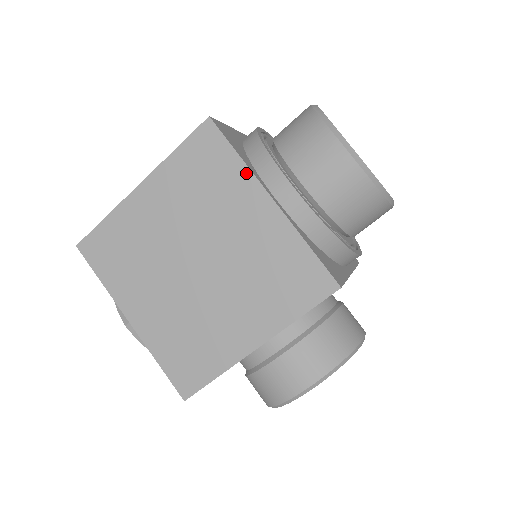
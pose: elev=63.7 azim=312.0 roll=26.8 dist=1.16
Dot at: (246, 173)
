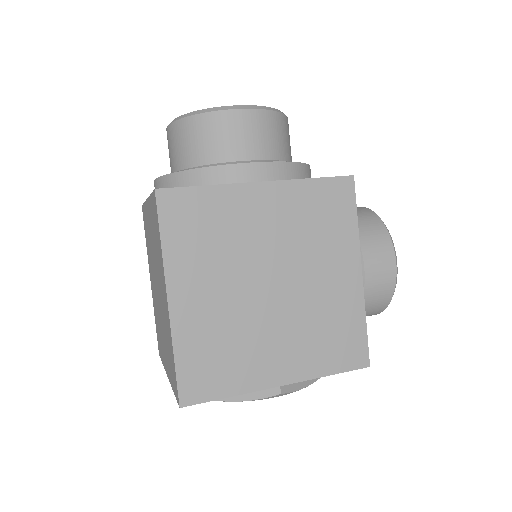
Dot at: (226, 190)
